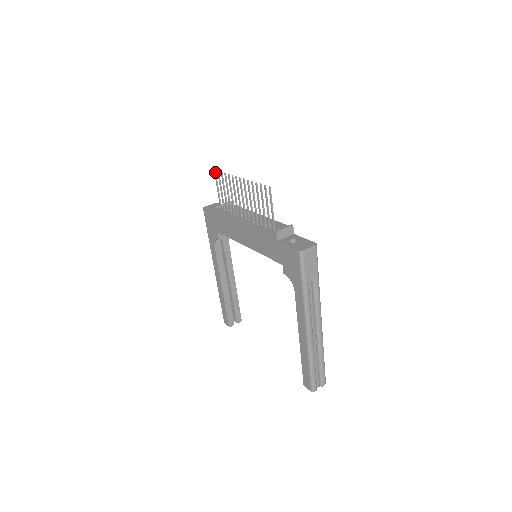
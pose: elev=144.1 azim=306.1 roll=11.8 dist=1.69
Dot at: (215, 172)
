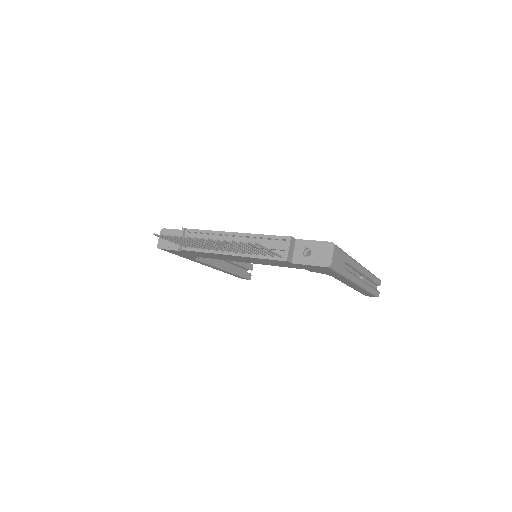
Dot at: (156, 235)
